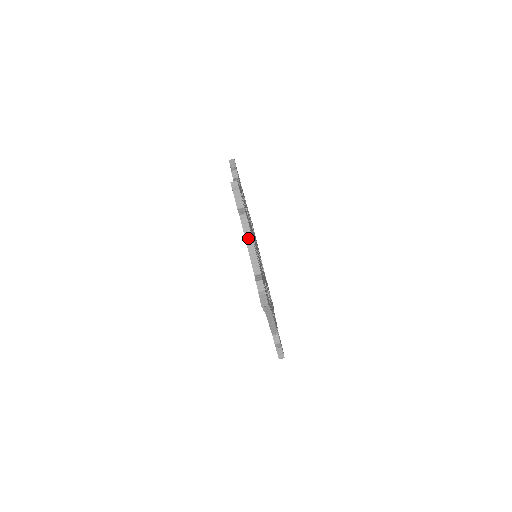
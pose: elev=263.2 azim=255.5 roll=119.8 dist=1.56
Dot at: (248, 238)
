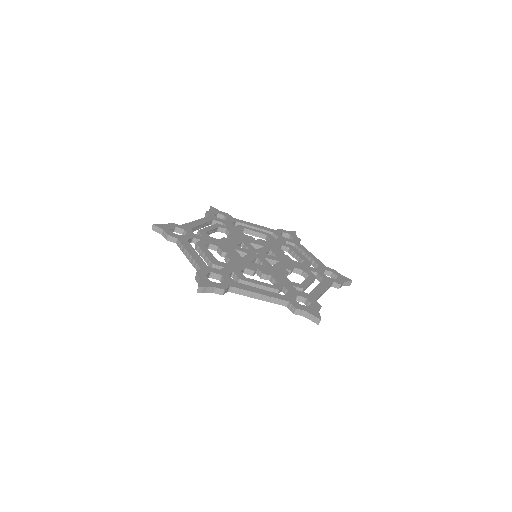
Dot at: (252, 295)
